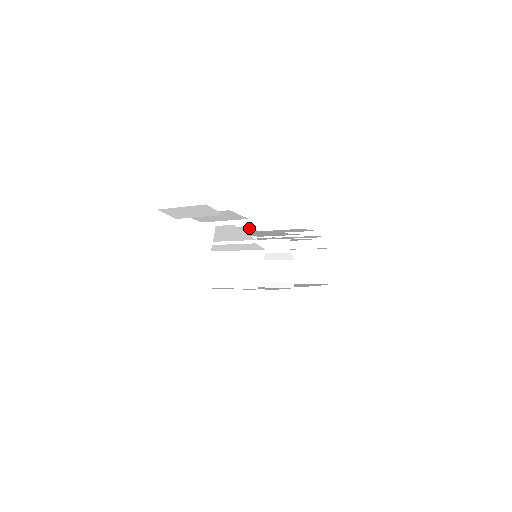
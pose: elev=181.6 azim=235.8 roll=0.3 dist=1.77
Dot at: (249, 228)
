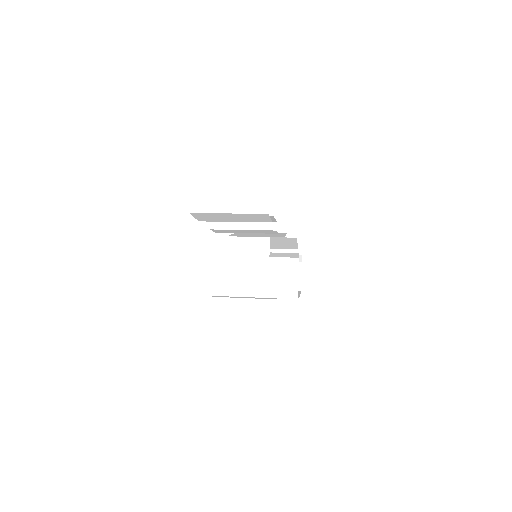
Dot at: (273, 231)
